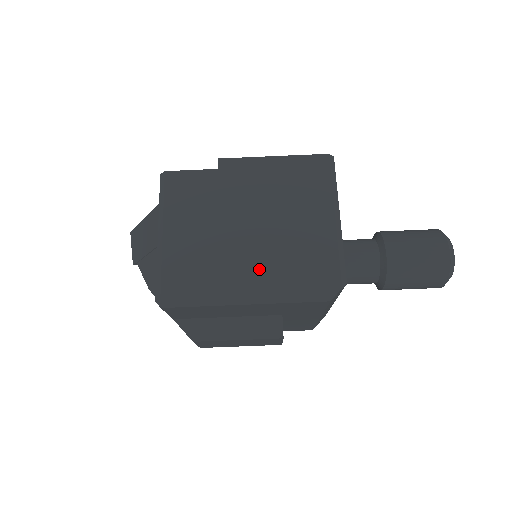
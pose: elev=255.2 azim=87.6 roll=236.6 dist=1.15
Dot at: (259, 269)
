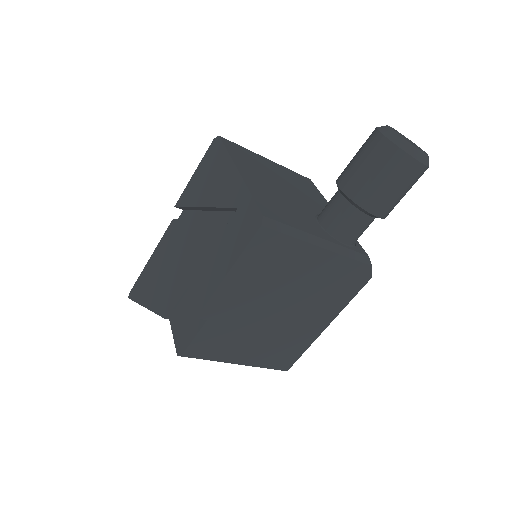
Dot at: (312, 314)
